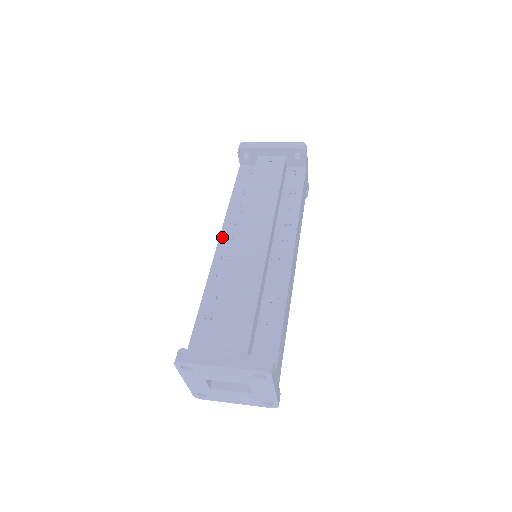
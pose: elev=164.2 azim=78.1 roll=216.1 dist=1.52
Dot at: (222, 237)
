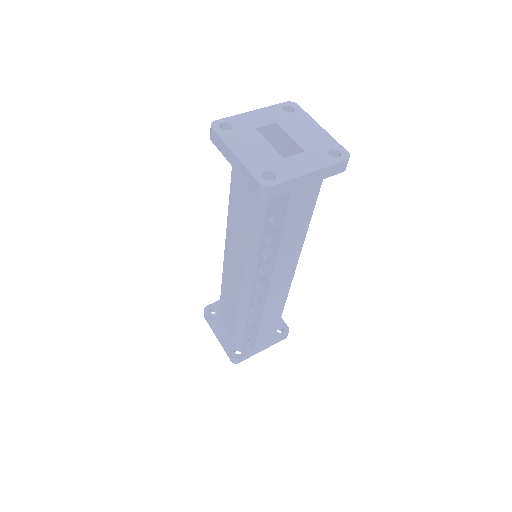
Dot at: occluded
